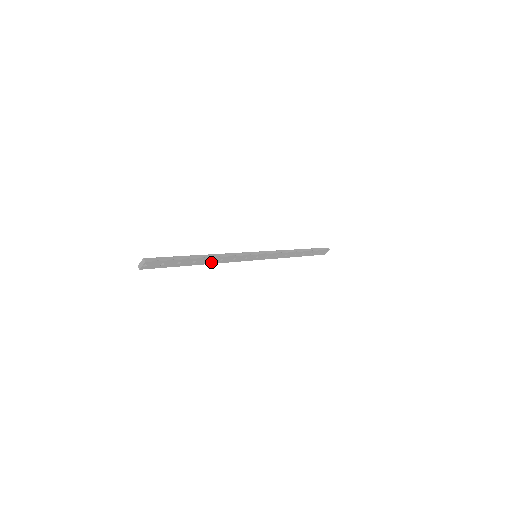
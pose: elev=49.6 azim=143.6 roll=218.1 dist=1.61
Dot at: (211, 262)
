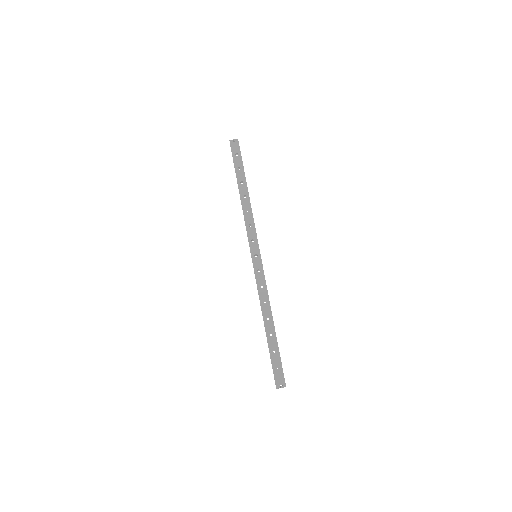
Dot at: (243, 202)
